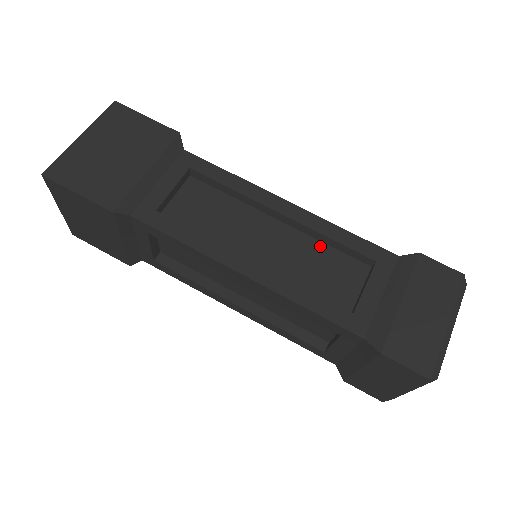
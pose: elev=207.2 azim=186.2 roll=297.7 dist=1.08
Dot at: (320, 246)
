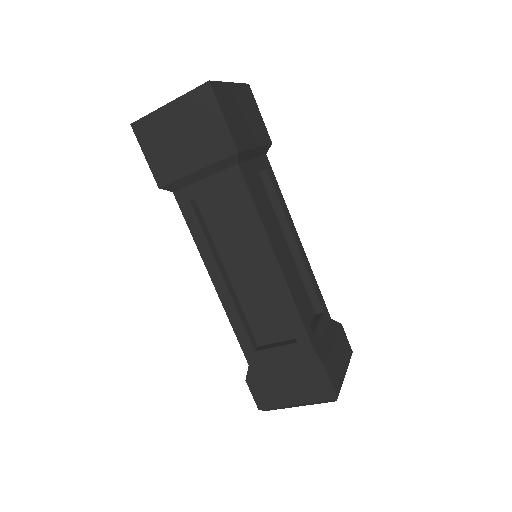
Dot at: (301, 280)
